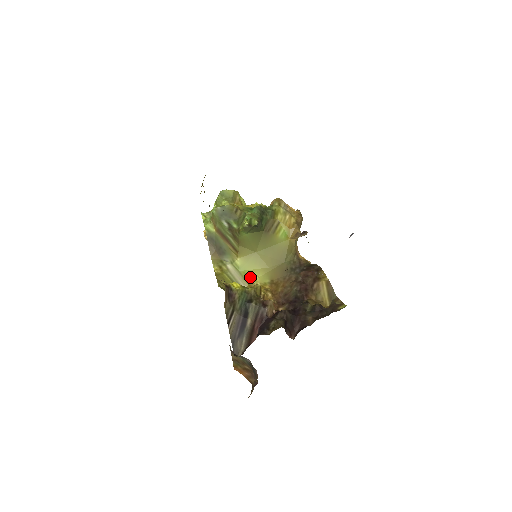
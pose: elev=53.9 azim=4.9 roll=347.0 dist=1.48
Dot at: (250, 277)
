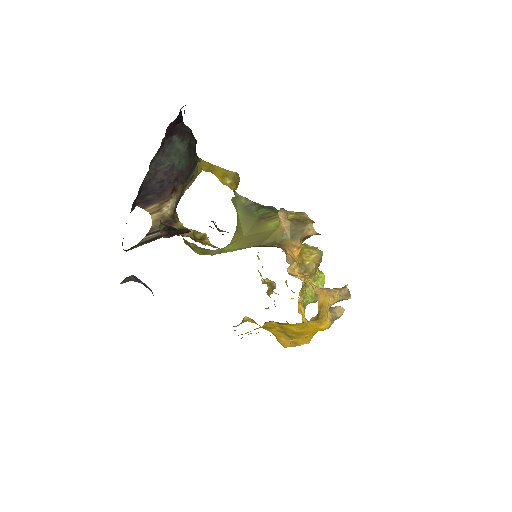
Dot at: (223, 252)
